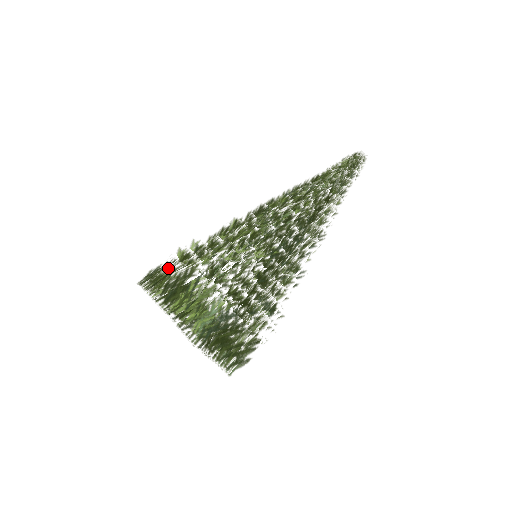
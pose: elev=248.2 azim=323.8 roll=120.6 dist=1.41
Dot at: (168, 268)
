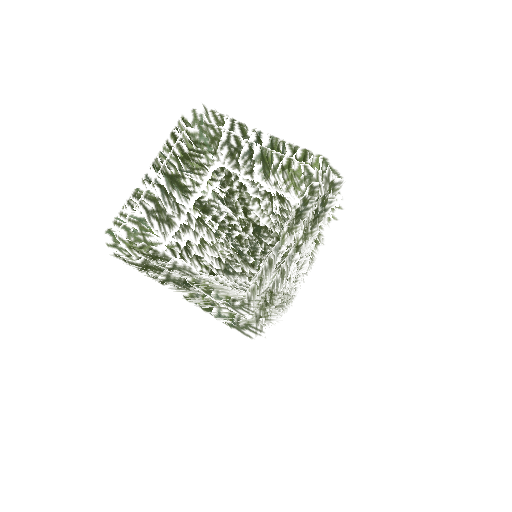
Dot at: occluded
